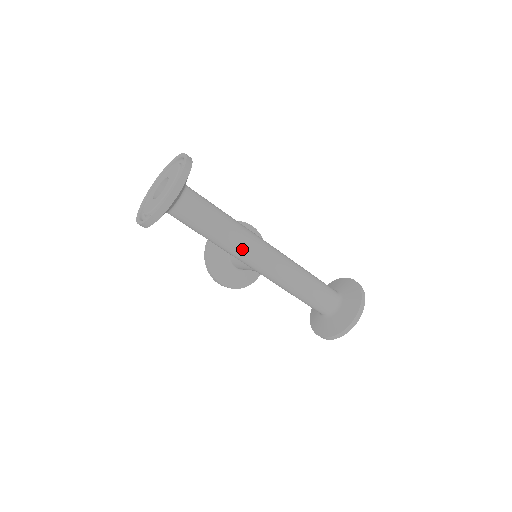
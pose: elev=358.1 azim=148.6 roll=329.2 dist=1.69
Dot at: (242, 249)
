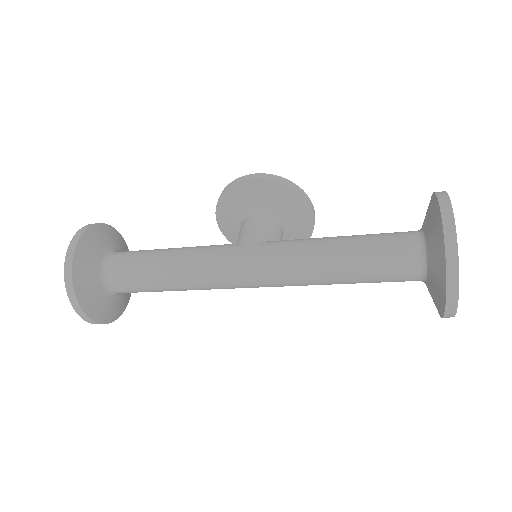
Dot at: occluded
